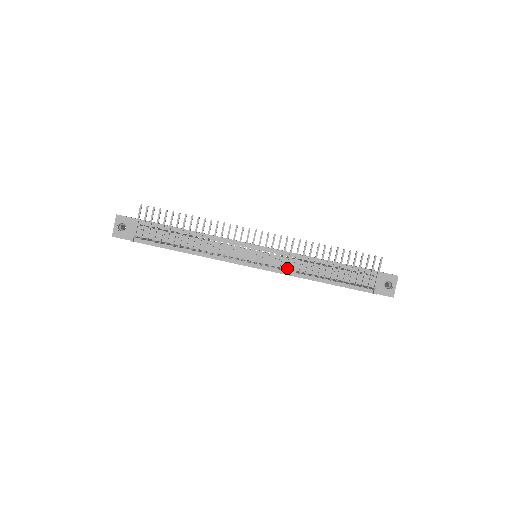
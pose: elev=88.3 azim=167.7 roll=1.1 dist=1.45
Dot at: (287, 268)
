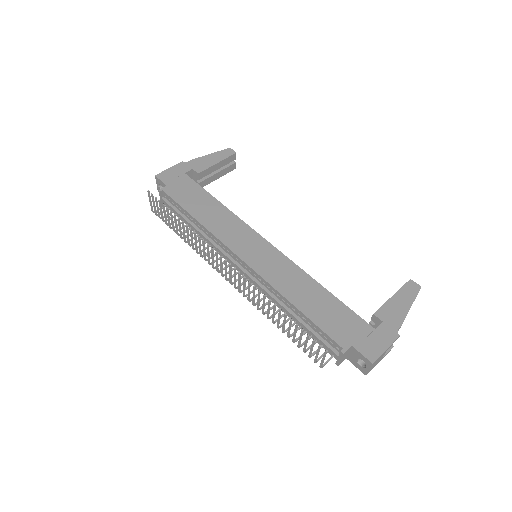
Dot at: (248, 300)
